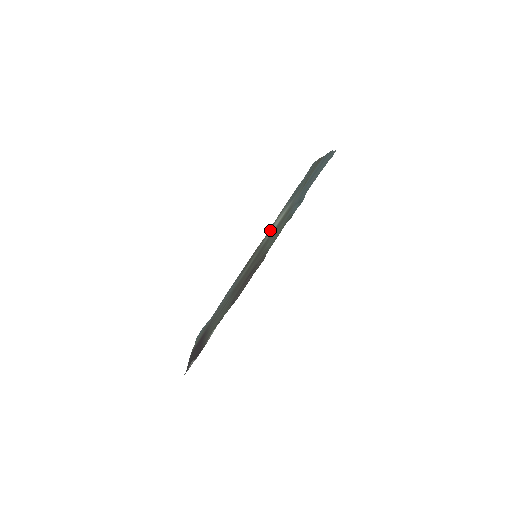
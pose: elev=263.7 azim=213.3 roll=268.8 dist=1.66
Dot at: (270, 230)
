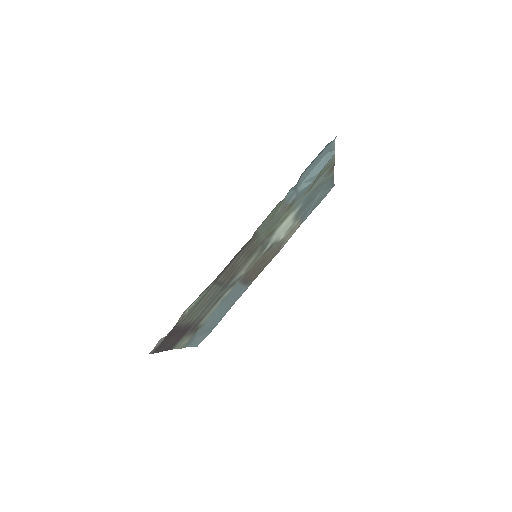
Dot at: (278, 238)
